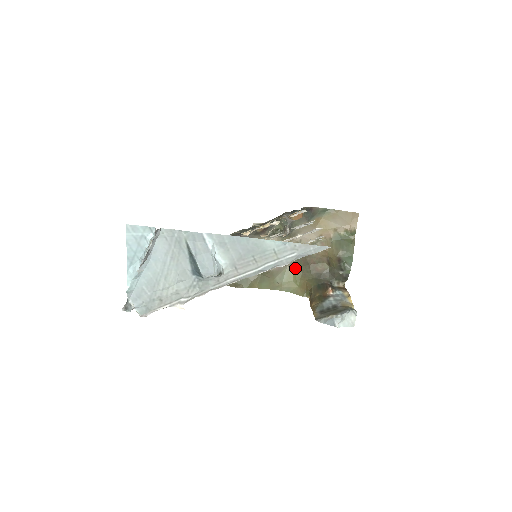
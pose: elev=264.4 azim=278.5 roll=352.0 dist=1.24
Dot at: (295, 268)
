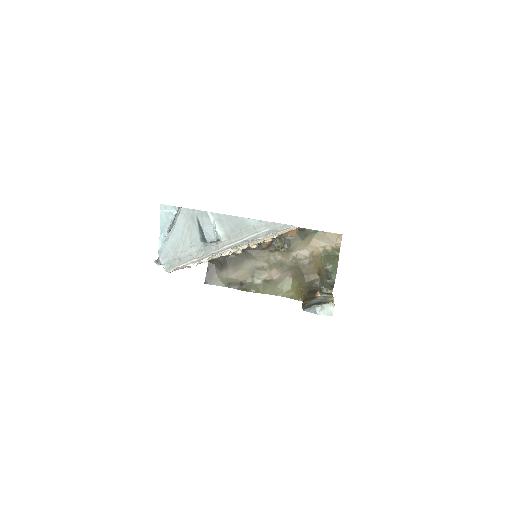
Dot at: (293, 278)
